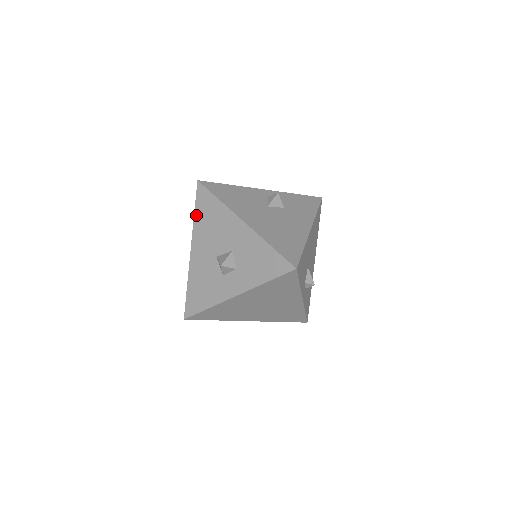
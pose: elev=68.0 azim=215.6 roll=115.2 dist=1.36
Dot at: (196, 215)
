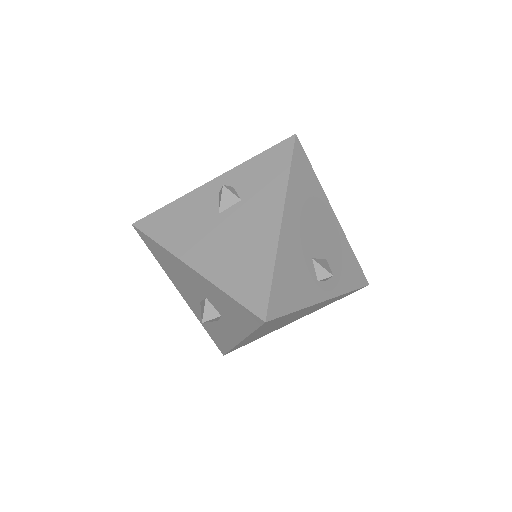
Dot at: (158, 260)
